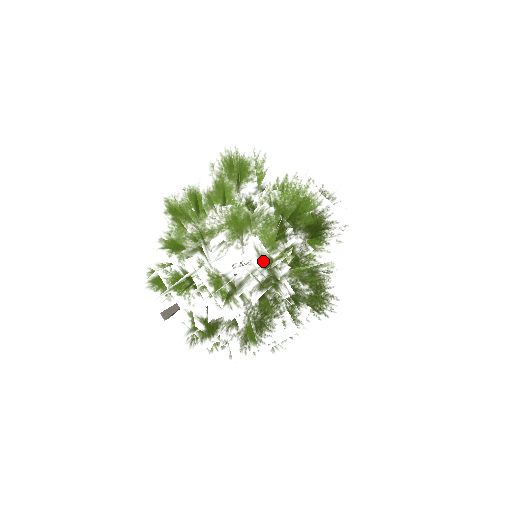
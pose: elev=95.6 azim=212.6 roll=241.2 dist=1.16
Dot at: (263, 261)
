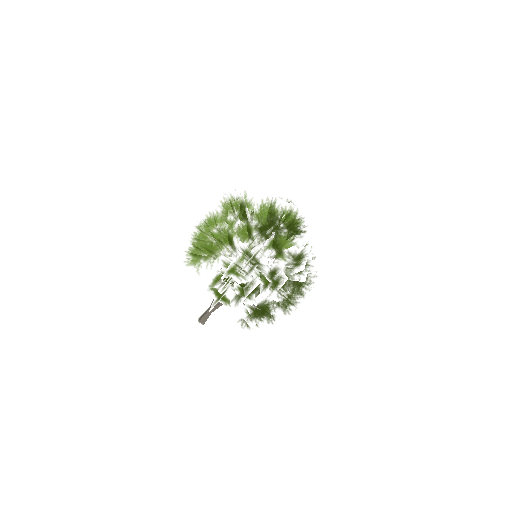
Dot at: (294, 258)
